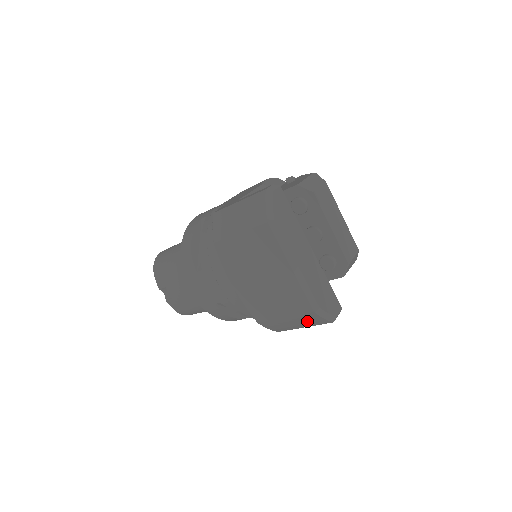
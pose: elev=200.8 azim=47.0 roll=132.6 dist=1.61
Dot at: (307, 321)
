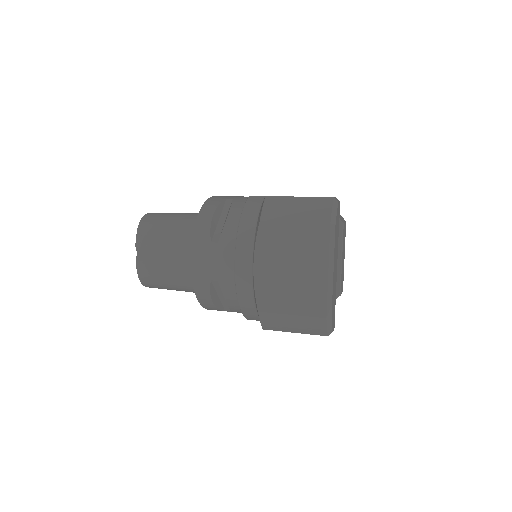
Dot at: (308, 326)
